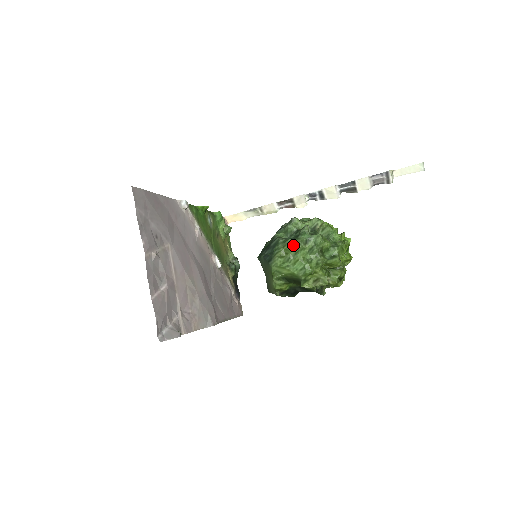
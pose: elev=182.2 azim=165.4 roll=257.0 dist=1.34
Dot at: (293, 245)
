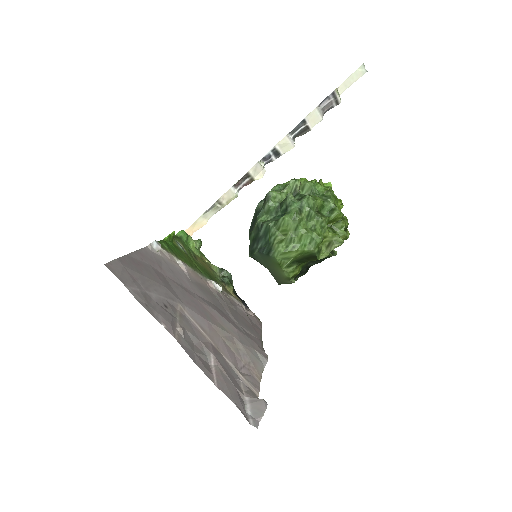
Dot at: (289, 222)
